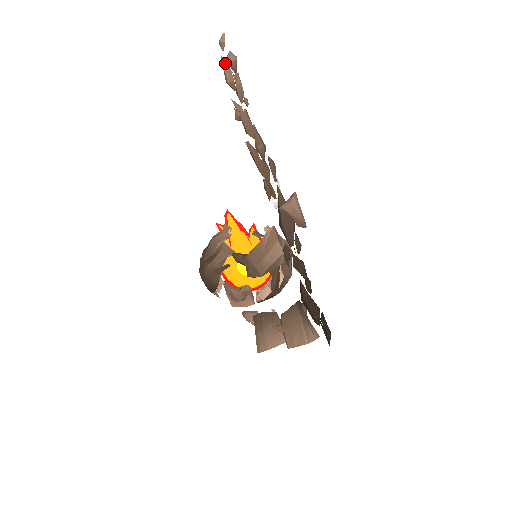
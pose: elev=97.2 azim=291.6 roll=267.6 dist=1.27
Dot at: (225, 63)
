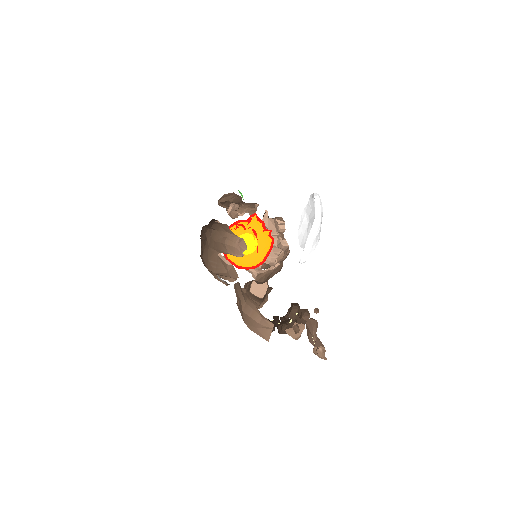
Dot at: (314, 335)
